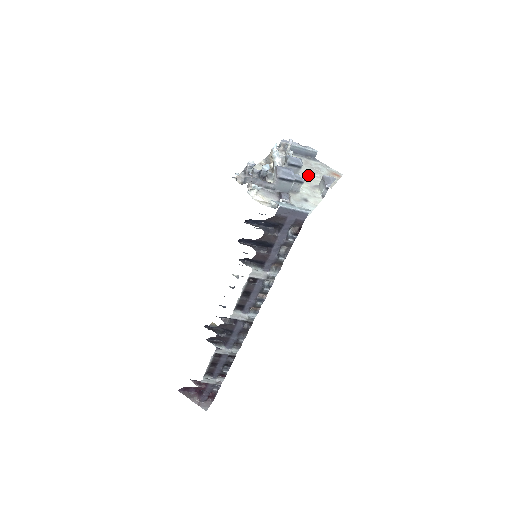
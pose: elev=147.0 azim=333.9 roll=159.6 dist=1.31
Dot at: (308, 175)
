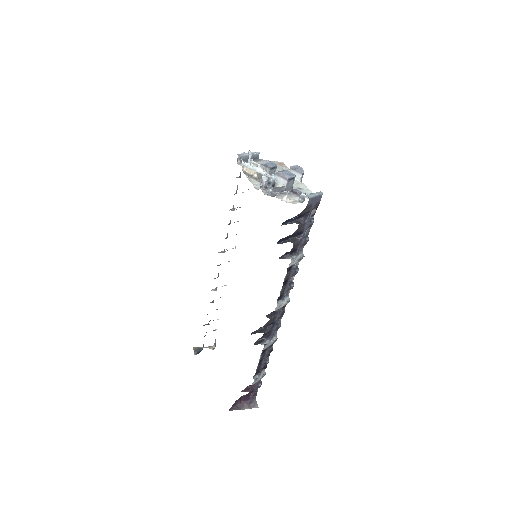
Dot at: (275, 172)
